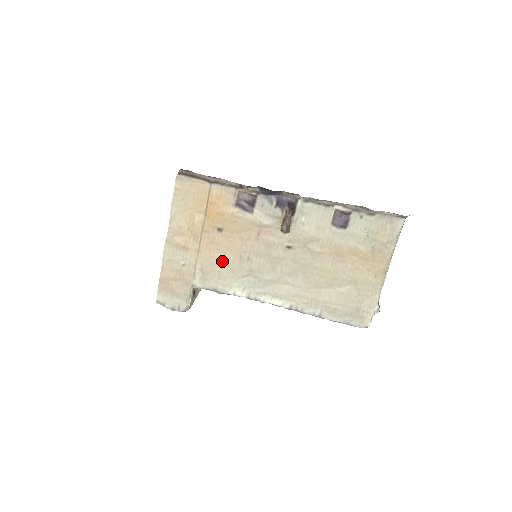
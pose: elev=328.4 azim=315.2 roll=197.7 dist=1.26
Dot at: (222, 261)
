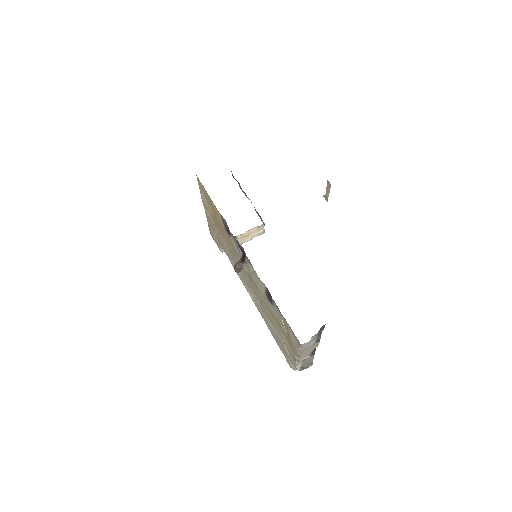
Dot at: (226, 246)
